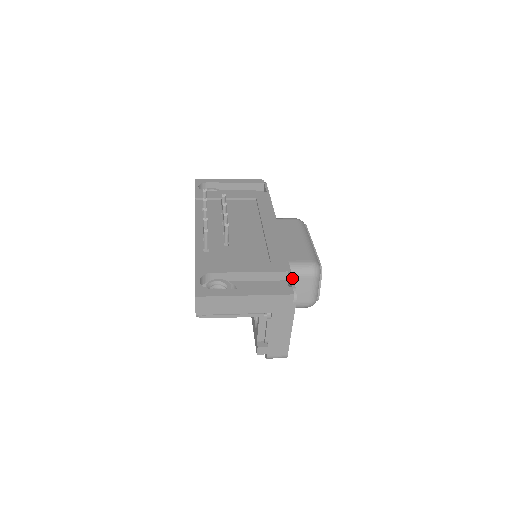
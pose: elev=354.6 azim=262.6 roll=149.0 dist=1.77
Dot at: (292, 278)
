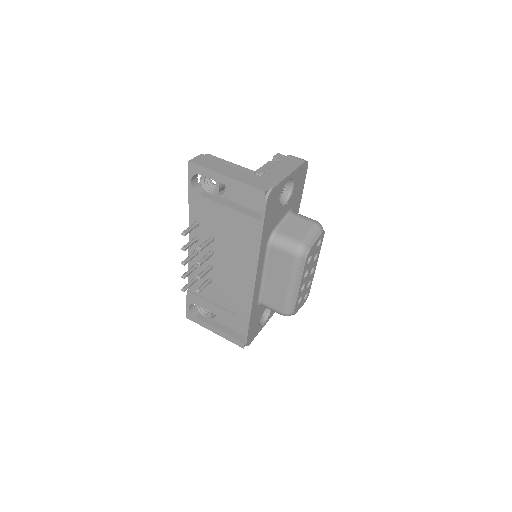
Dot at: (246, 338)
